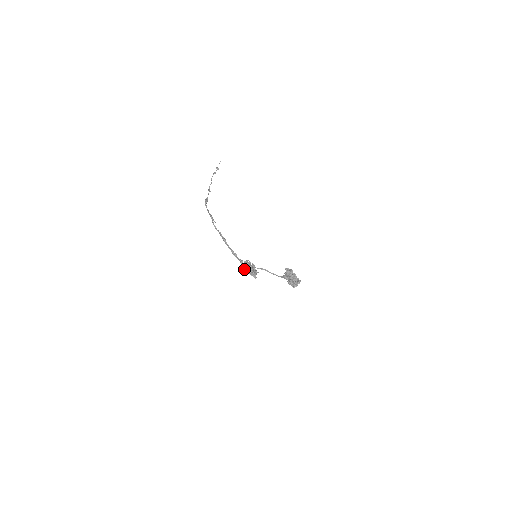
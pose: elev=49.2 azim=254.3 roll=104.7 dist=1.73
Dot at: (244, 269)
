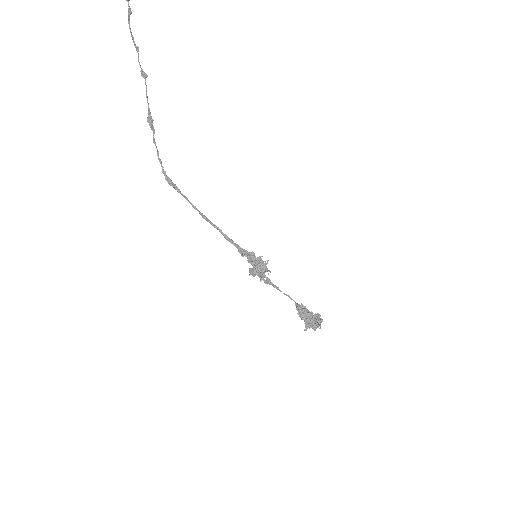
Dot at: (249, 272)
